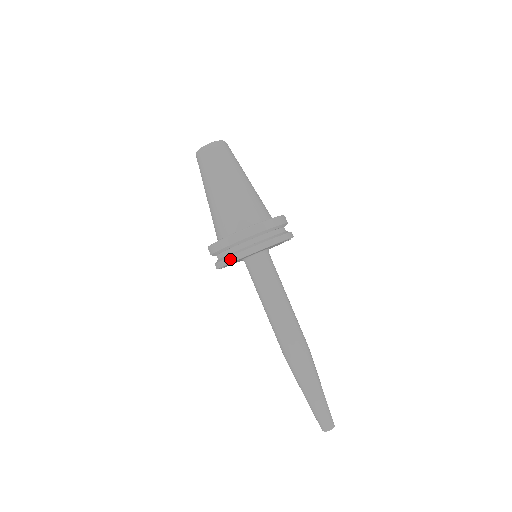
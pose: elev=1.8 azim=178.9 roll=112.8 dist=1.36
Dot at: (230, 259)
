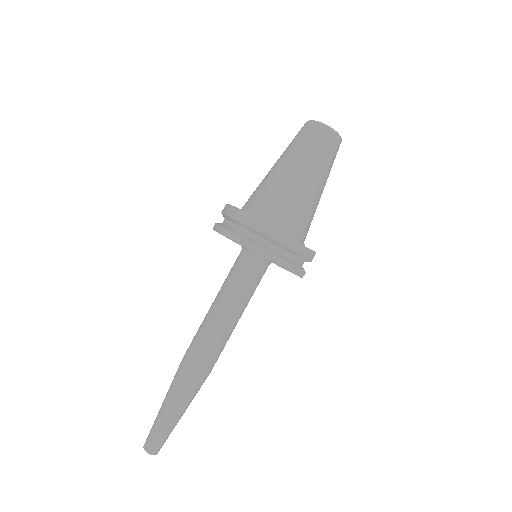
Dot at: (217, 226)
